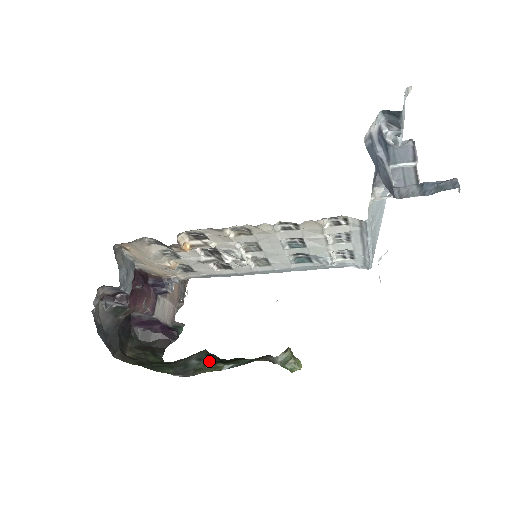
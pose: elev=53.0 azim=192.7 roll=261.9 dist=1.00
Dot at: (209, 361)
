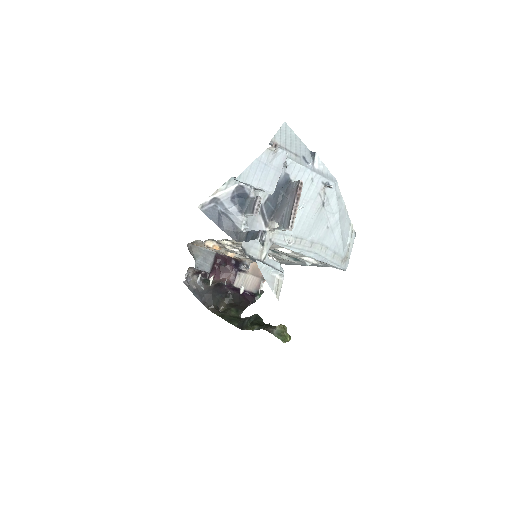
Dot at: (252, 322)
